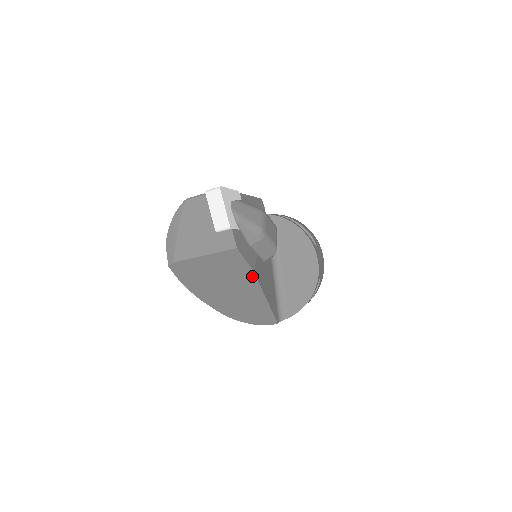
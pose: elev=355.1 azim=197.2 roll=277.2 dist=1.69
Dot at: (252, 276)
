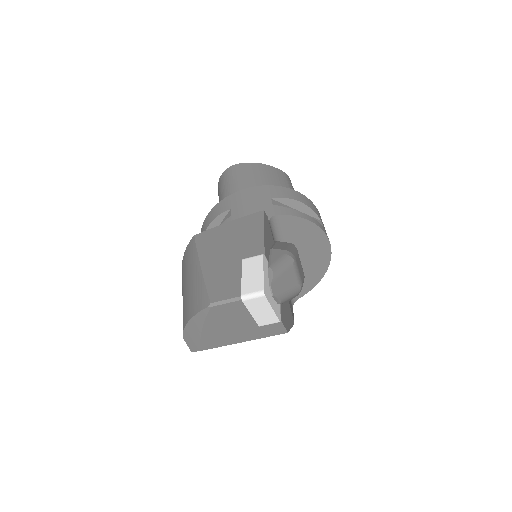
Dot at: occluded
